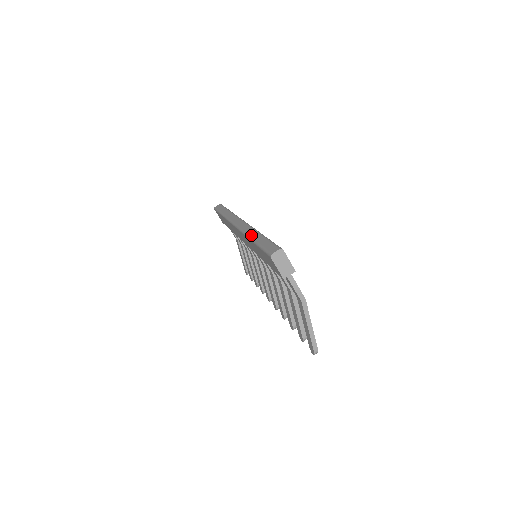
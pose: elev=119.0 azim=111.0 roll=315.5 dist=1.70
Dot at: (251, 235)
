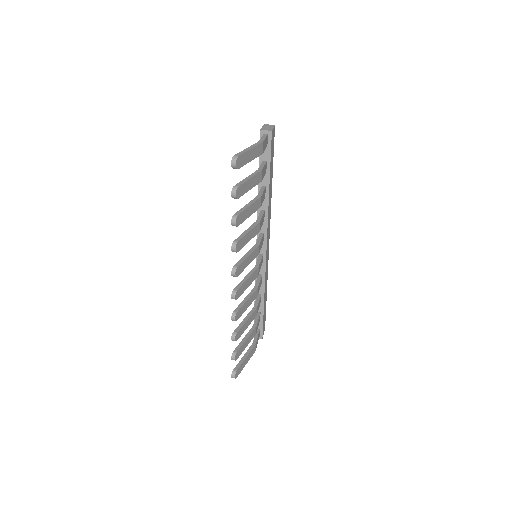
Dot at: occluded
